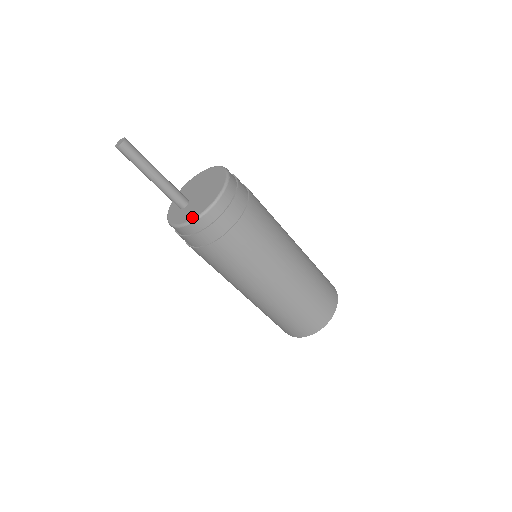
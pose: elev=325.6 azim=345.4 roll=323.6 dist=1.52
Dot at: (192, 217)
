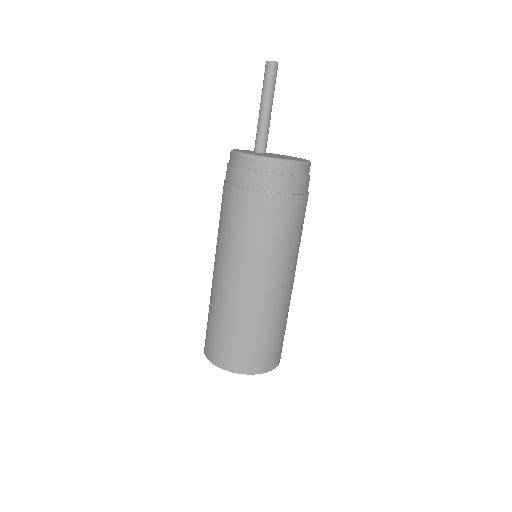
Dot at: (239, 151)
